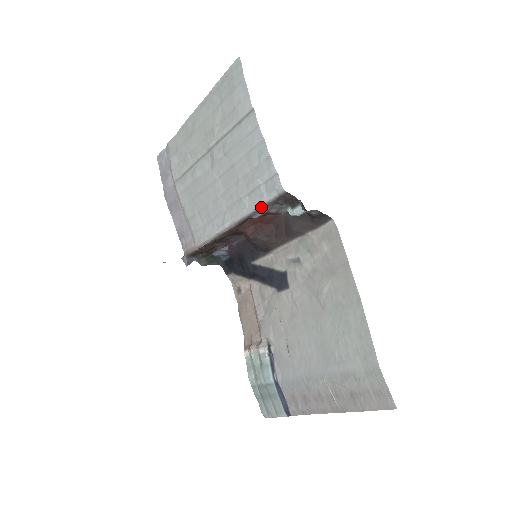
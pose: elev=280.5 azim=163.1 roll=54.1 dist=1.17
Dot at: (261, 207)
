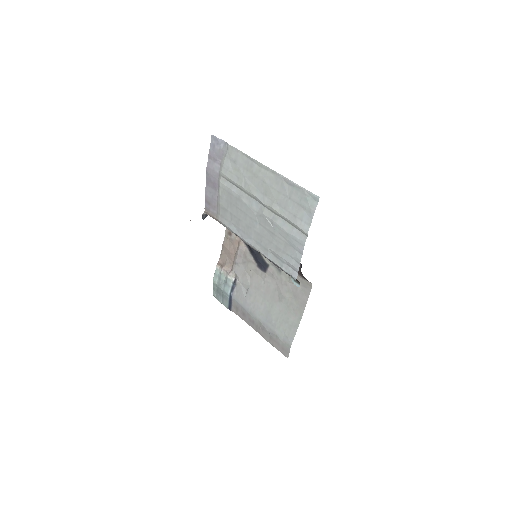
Dot at: (277, 266)
